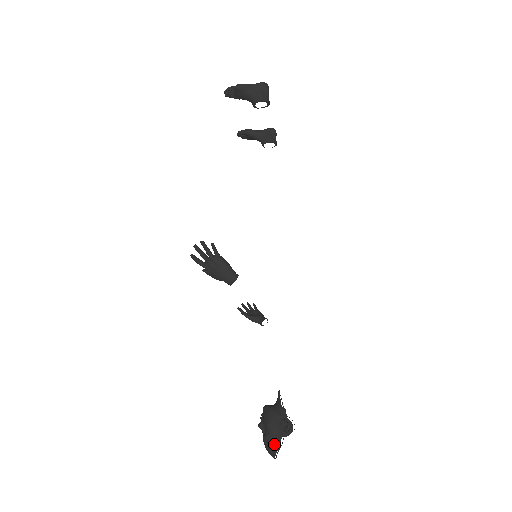
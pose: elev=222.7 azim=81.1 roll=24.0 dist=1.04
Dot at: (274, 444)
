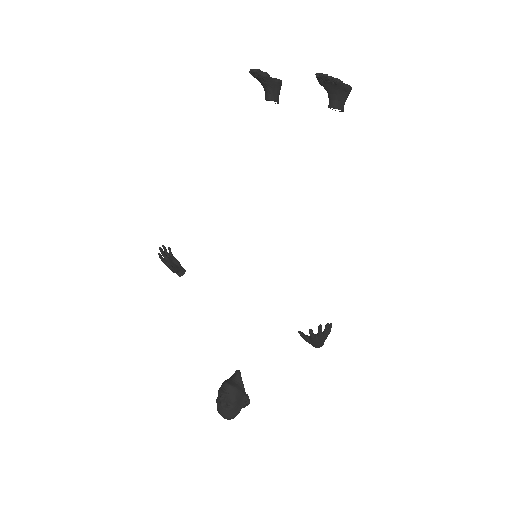
Dot at: (235, 413)
